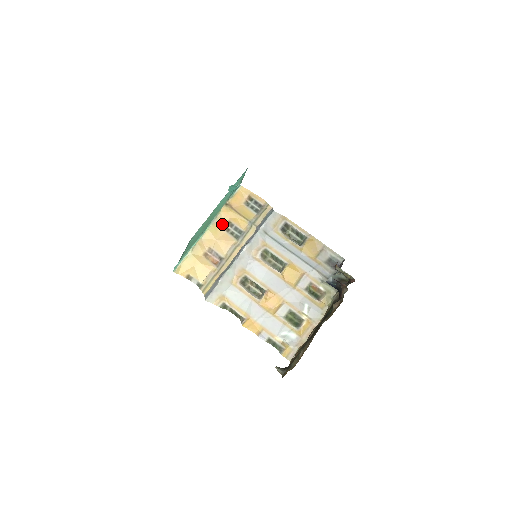
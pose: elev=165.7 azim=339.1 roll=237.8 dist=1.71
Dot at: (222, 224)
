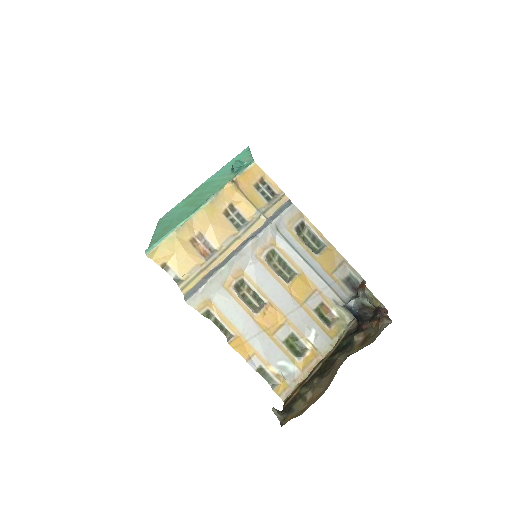
Dot at: (222, 205)
